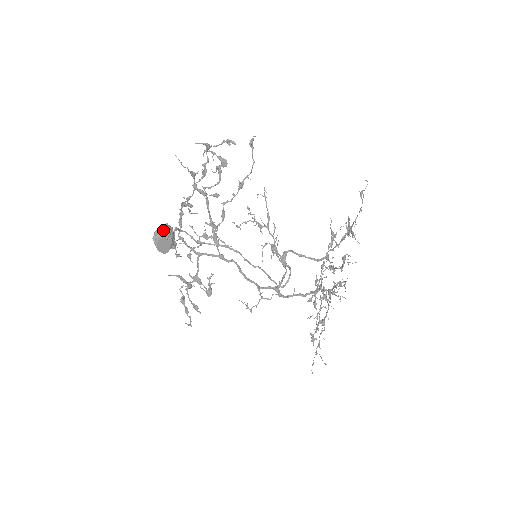
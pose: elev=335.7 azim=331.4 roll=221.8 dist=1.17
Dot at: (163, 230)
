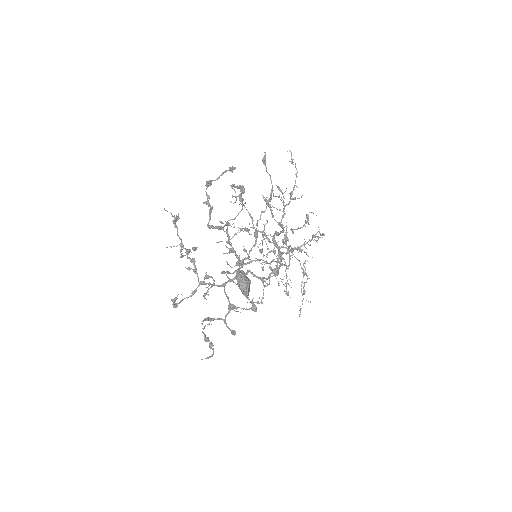
Dot at: (244, 277)
